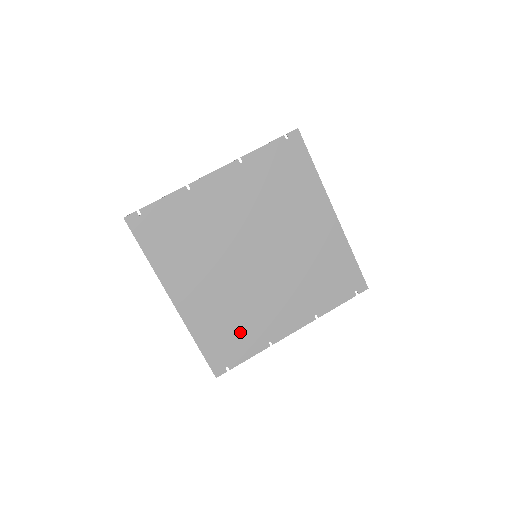
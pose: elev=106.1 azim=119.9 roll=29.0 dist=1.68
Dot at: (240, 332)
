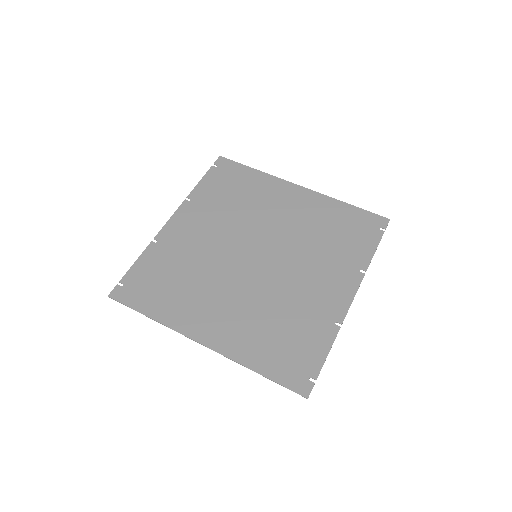
Dot at: (295, 332)
